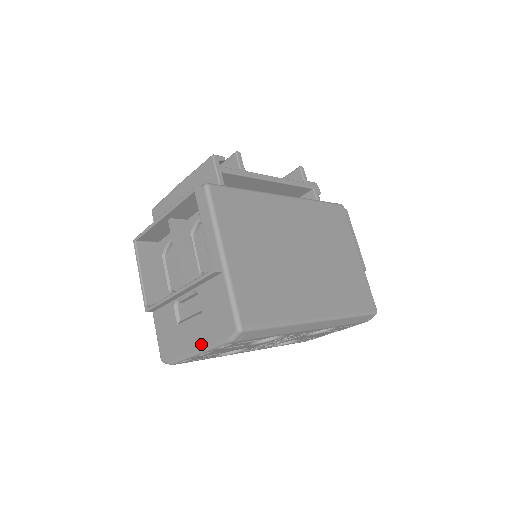
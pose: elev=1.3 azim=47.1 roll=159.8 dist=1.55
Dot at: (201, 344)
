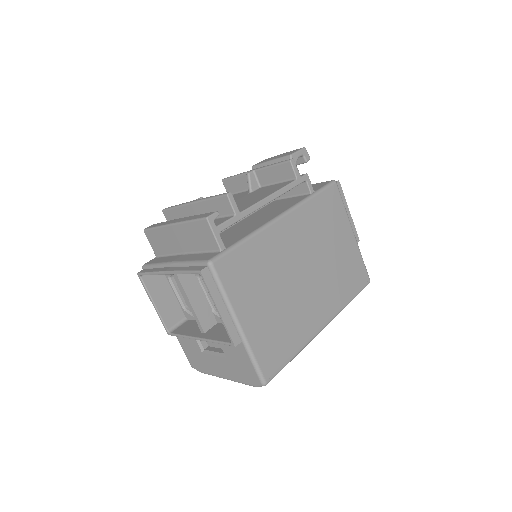
Dot at: (229, 377)
